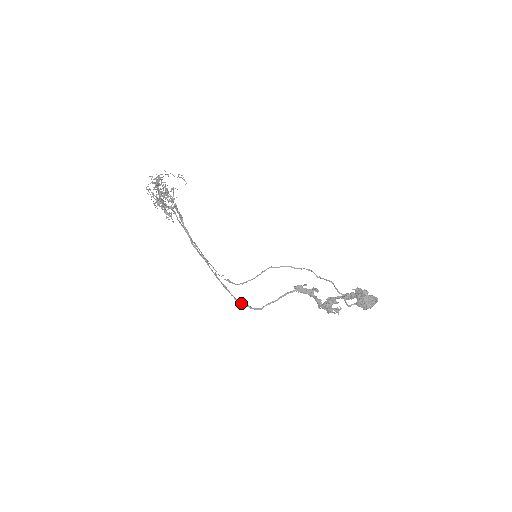
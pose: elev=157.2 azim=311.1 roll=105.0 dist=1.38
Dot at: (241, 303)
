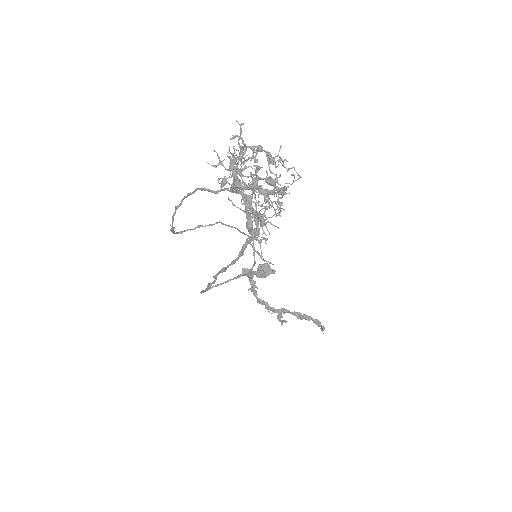
Dot at: (202, 292)
